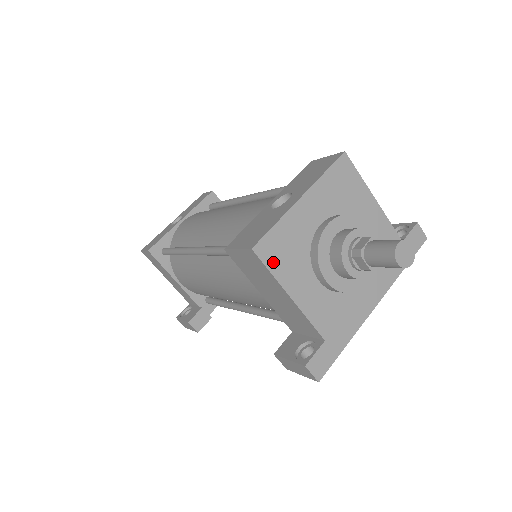
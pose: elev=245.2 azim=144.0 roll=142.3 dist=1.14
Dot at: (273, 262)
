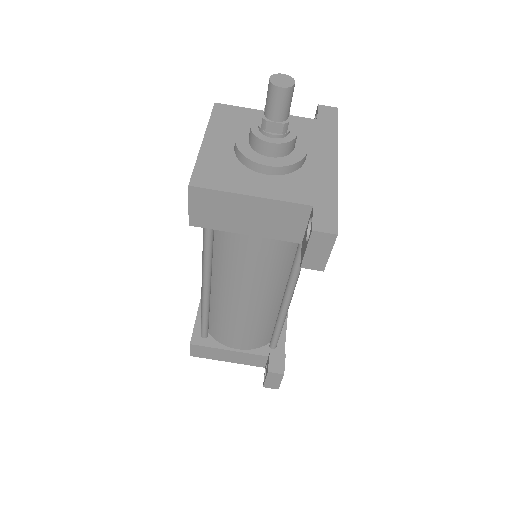
Dot at: (214, 184)
